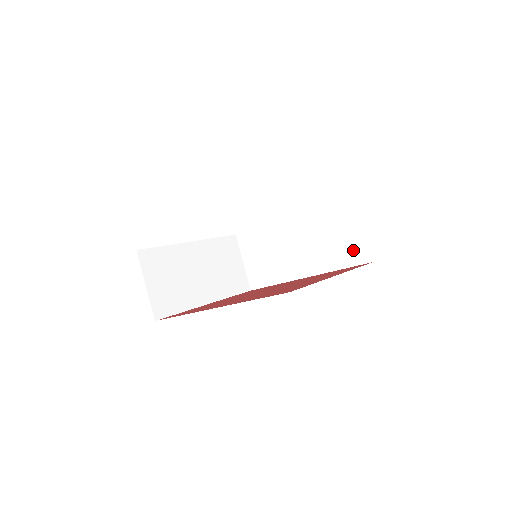
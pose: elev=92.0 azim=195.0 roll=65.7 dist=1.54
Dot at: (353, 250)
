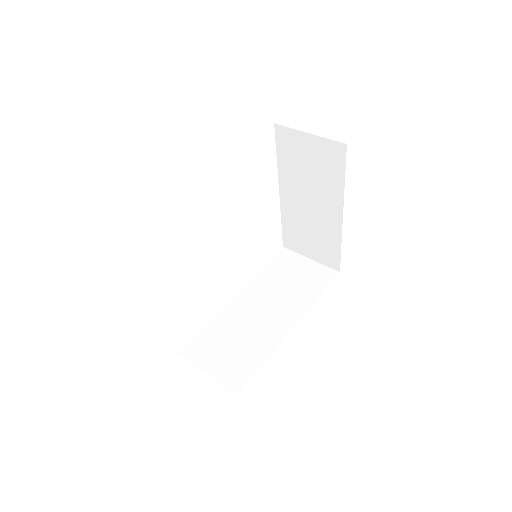
Dot at: (316, 277)
